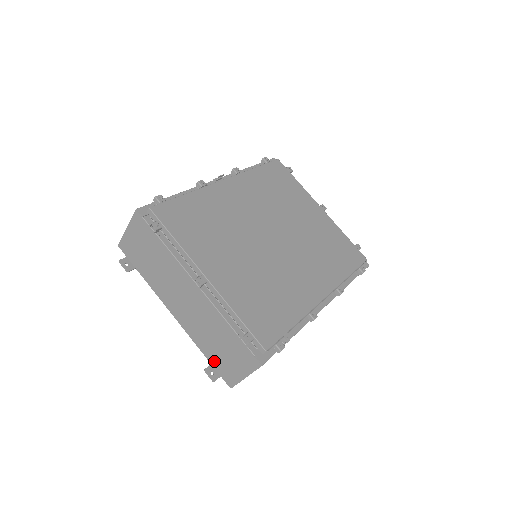
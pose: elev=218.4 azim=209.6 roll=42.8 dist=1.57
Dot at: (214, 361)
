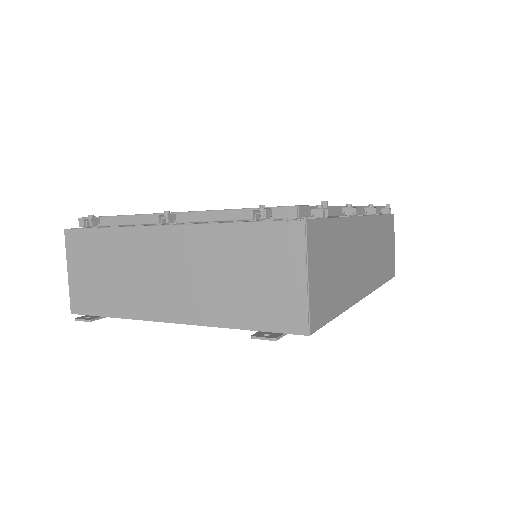
Dot at: (257, 318)
